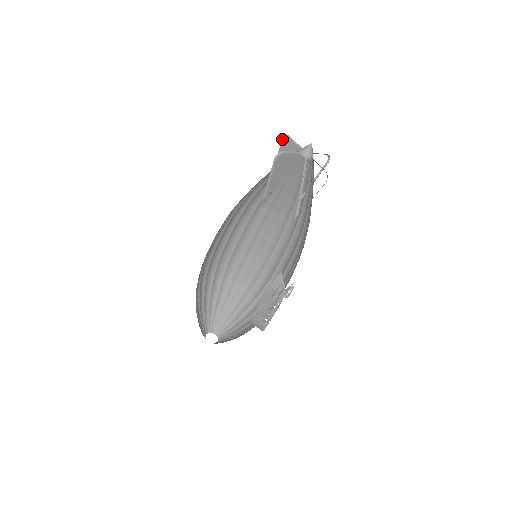
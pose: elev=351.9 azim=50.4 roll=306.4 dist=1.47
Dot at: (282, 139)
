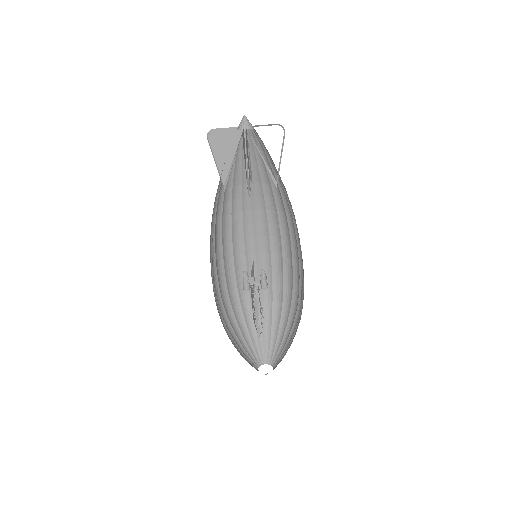
Dot at: occluded
